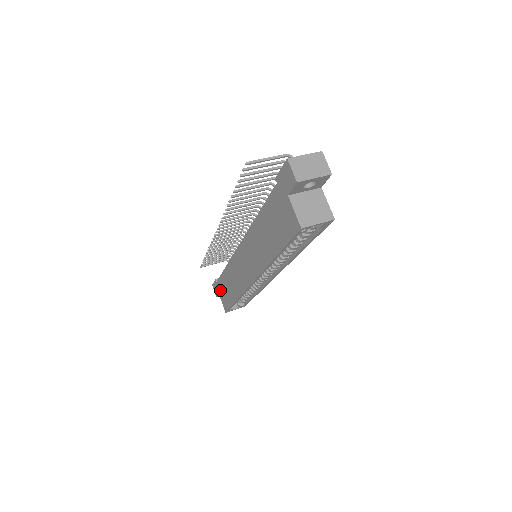
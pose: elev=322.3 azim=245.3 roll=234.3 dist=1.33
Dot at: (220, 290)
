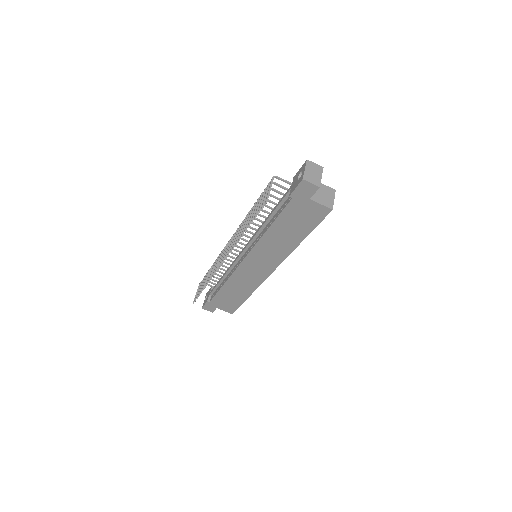
Dot at: (218, 304)
